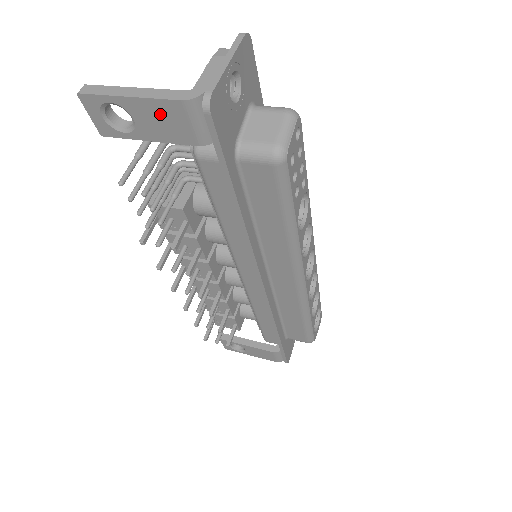
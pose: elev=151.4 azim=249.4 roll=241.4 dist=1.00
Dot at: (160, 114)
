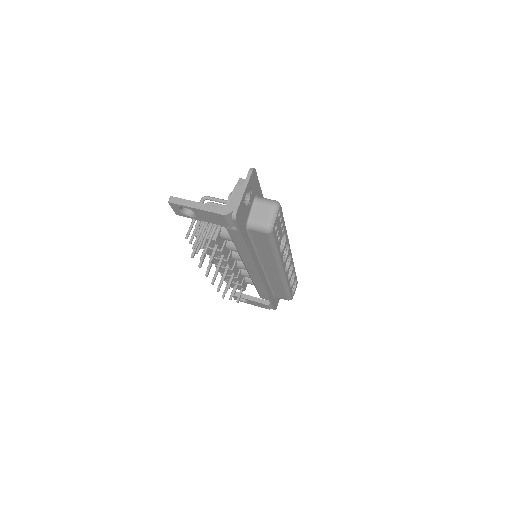
Dot at: (210, 216)
